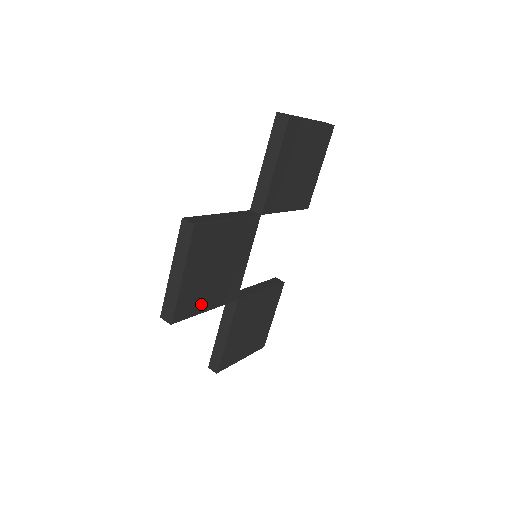
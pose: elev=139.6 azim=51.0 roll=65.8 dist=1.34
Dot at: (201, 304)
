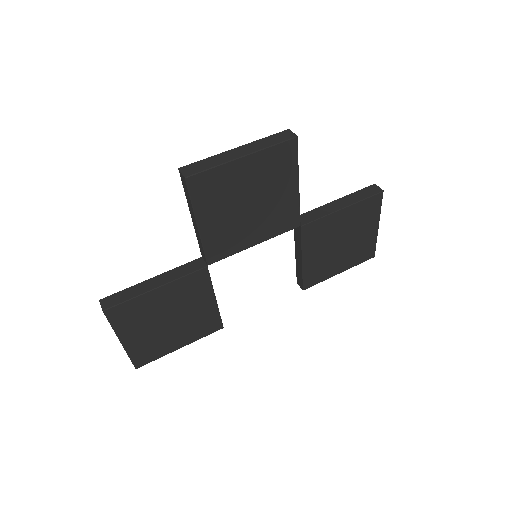
Dot at: (207, 209)
